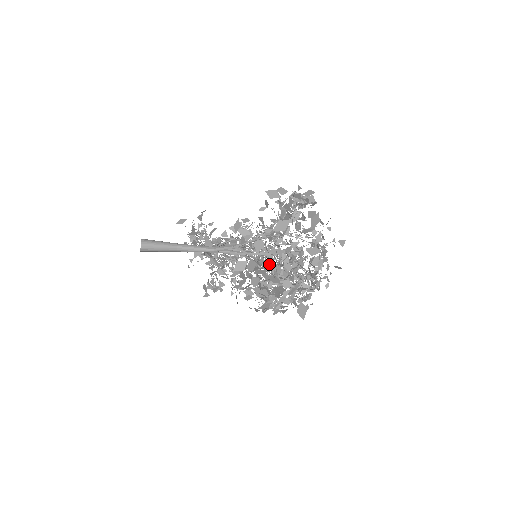
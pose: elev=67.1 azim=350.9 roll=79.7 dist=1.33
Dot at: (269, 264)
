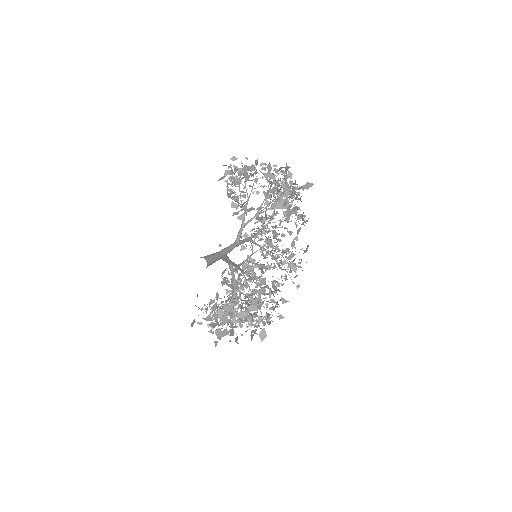
Dot at: (267, 195)
